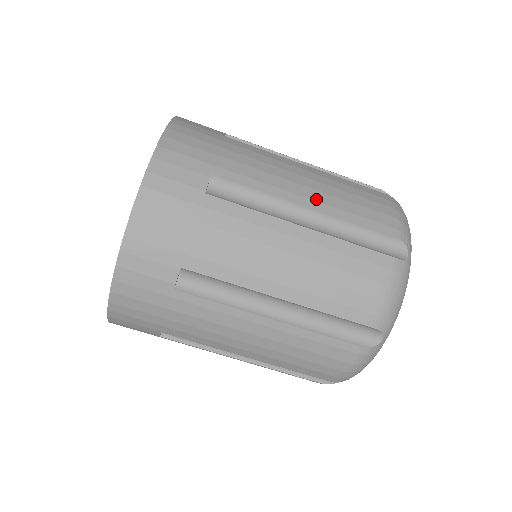
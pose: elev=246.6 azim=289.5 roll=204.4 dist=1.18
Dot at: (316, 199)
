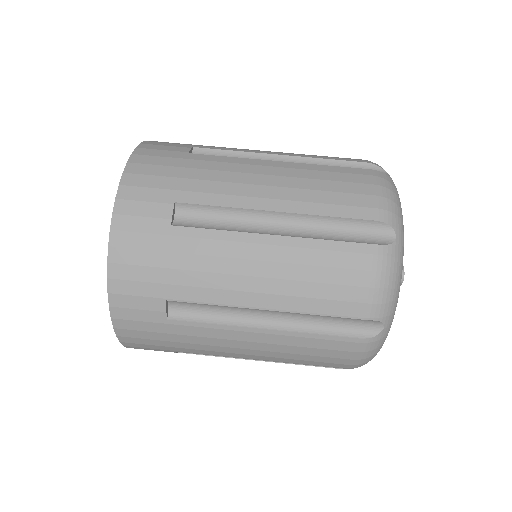
Dot at: (288, 153)
